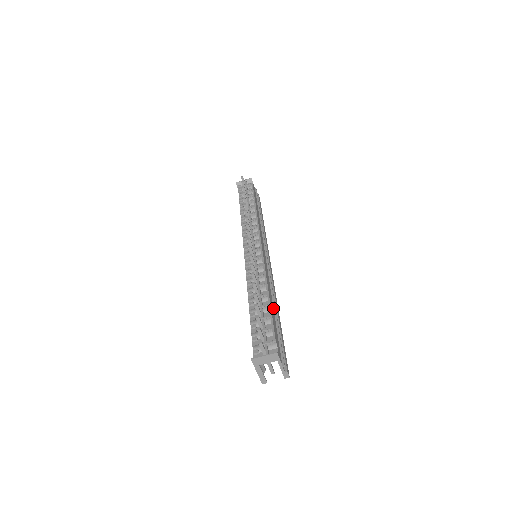
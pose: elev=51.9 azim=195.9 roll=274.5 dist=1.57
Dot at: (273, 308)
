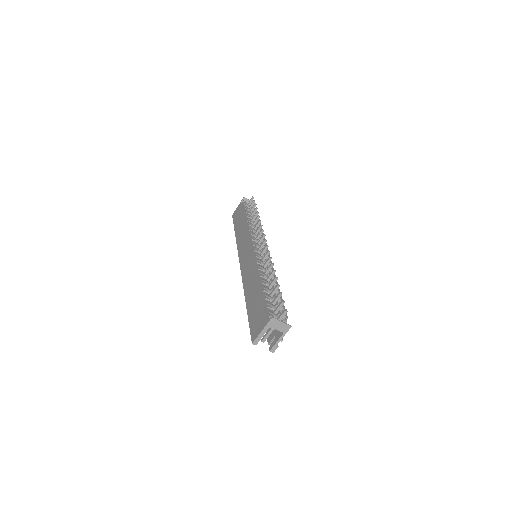
Dot at: occluded
